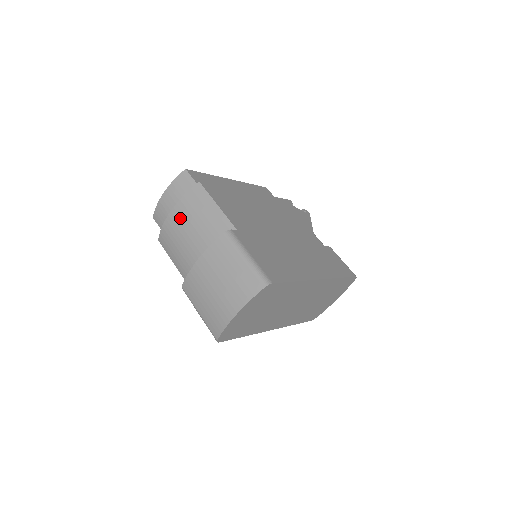
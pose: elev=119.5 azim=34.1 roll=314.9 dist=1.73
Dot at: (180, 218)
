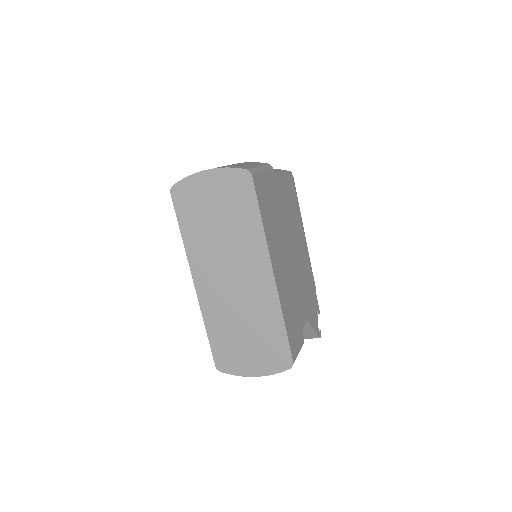
Dot at: occluded
